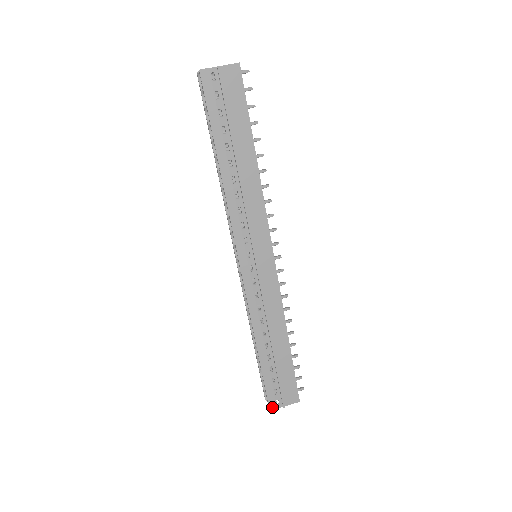
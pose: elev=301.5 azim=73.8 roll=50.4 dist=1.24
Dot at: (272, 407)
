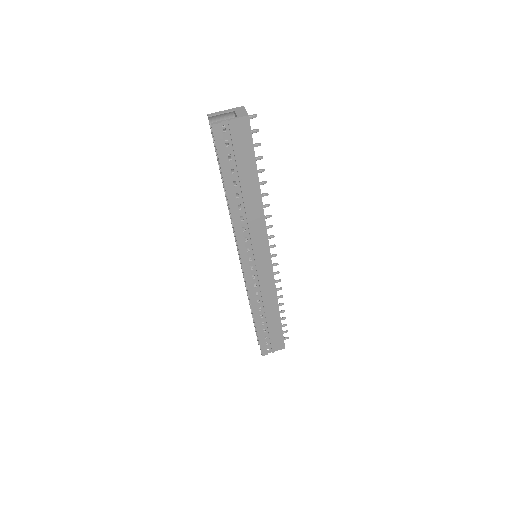
Dot at: (264, 353)
